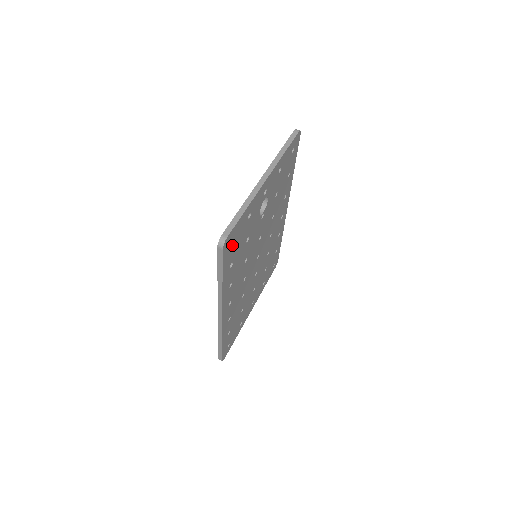
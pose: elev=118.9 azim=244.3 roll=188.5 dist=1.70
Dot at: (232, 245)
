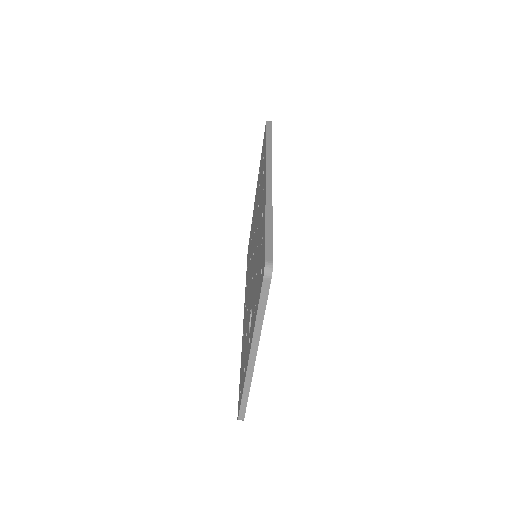
Dot at: occluded
